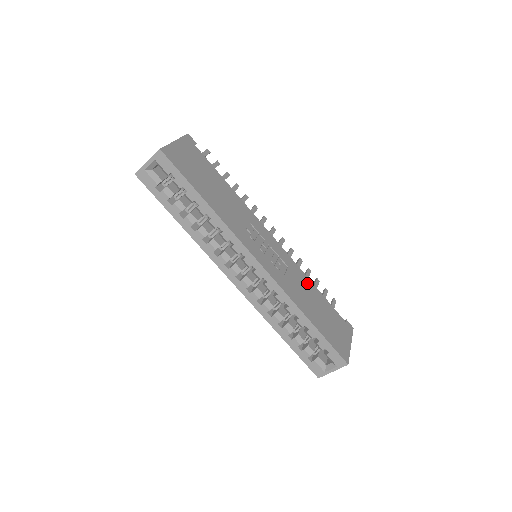
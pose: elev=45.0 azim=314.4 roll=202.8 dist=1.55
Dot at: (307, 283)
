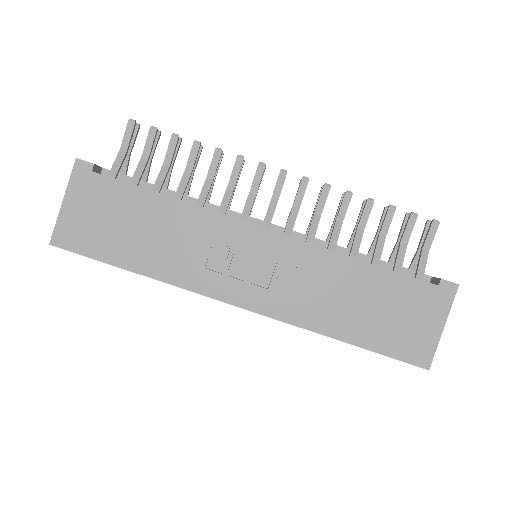
Dot at: (341, 269)
